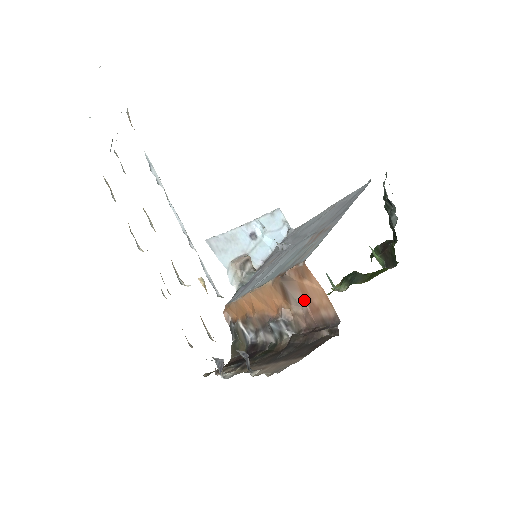
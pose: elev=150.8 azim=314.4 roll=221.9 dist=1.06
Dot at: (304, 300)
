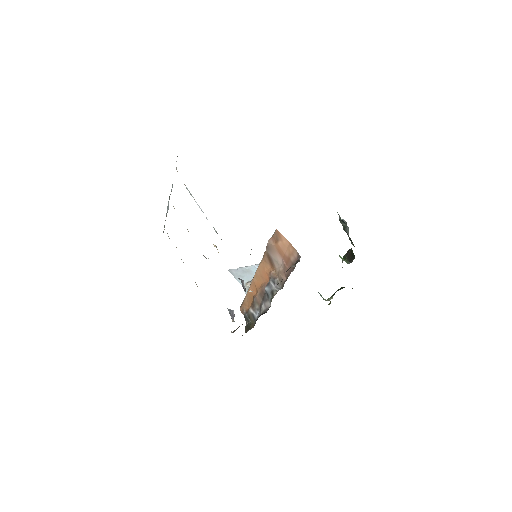
Dot at: (281, 258)
